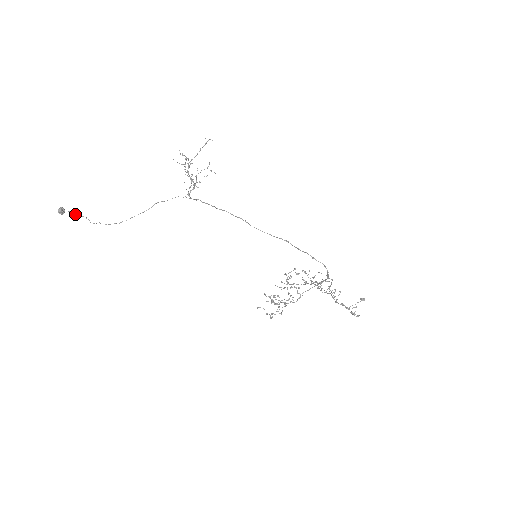
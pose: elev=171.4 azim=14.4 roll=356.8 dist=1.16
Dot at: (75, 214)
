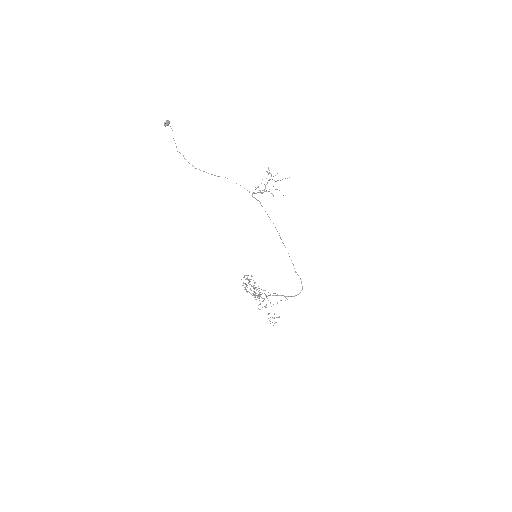
Dot at: occluded
